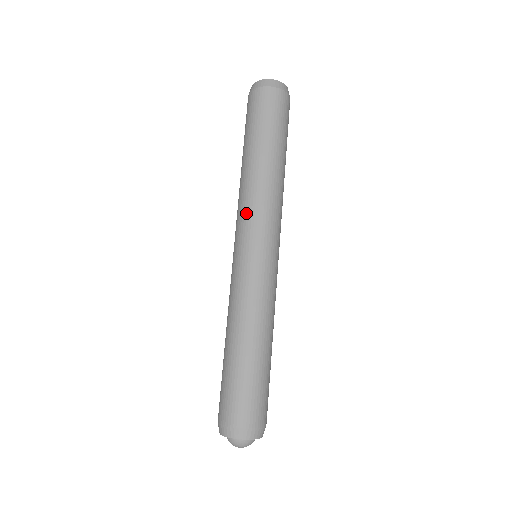
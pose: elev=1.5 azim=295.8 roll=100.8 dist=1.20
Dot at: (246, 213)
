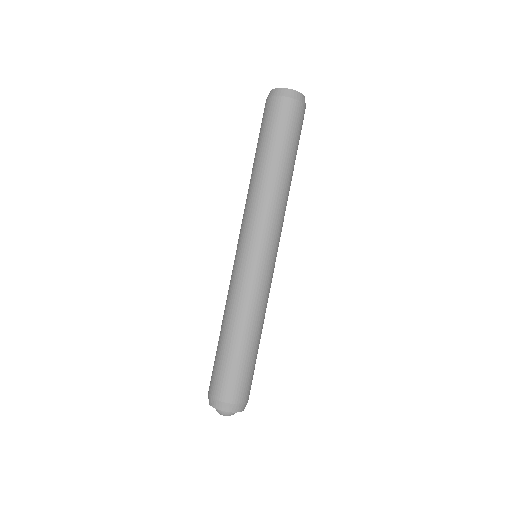
Dot at: (245, 218)
